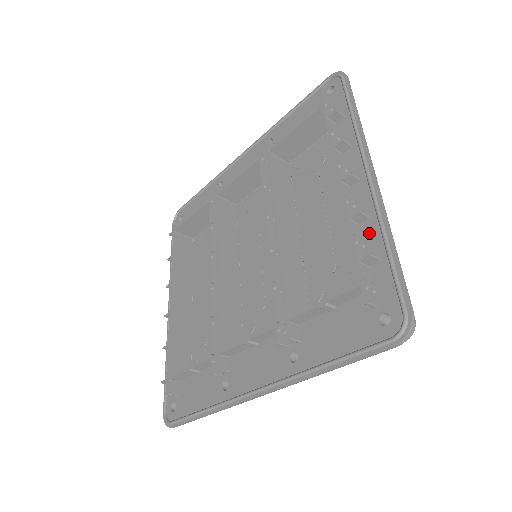
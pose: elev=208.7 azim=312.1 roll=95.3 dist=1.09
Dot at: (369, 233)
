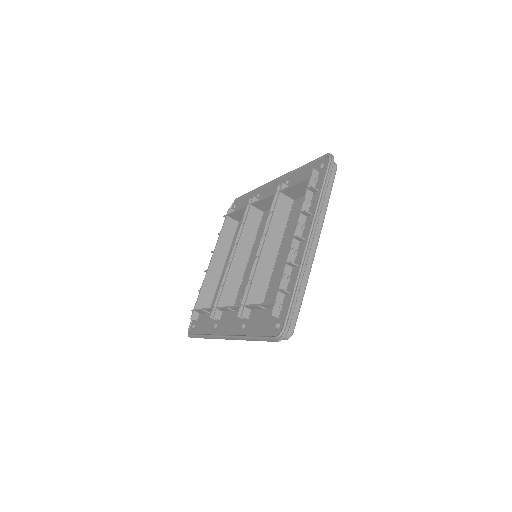
Dot at: (293, 275)
